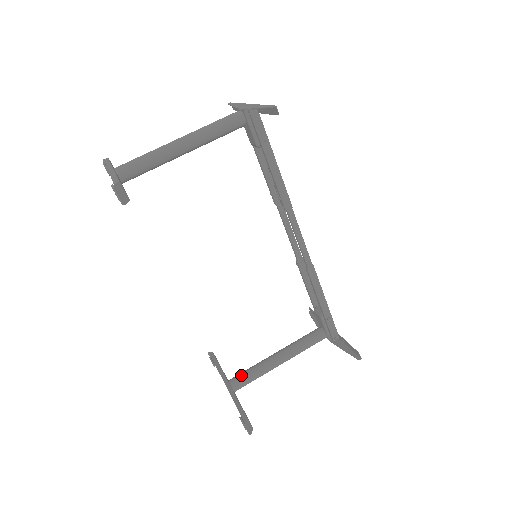
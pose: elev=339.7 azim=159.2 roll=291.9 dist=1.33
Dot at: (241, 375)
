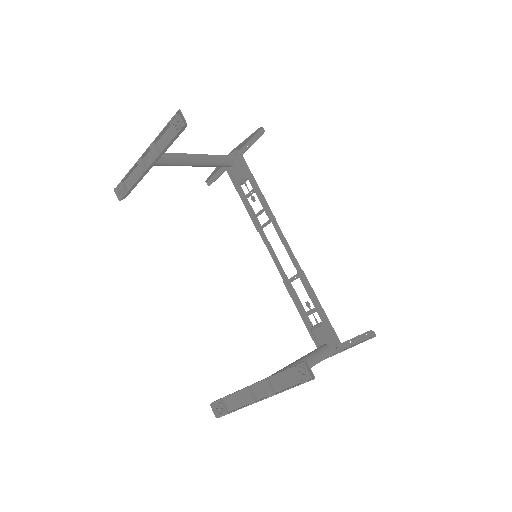
Dot at: occluded
